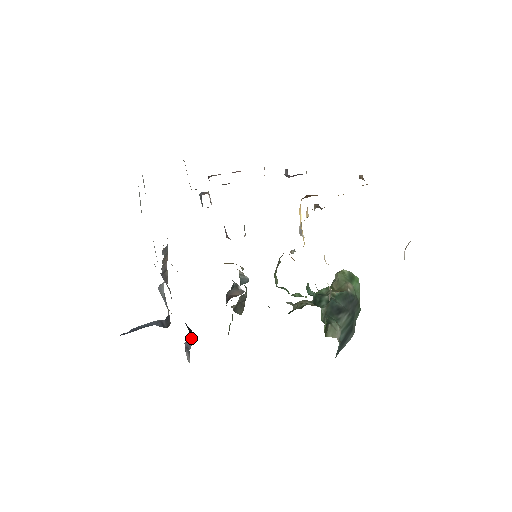
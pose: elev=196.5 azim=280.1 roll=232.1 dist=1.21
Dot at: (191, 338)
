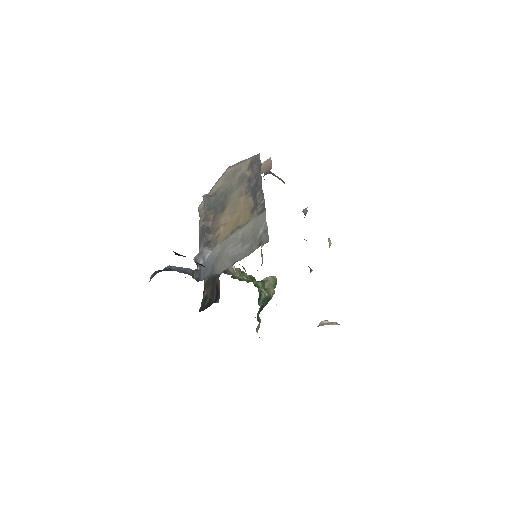
Dot at: occluded
